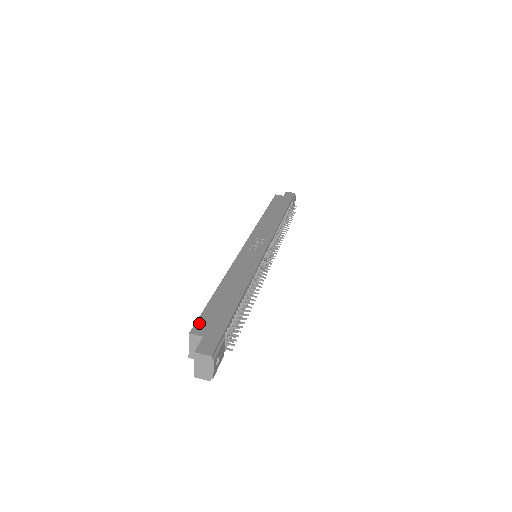
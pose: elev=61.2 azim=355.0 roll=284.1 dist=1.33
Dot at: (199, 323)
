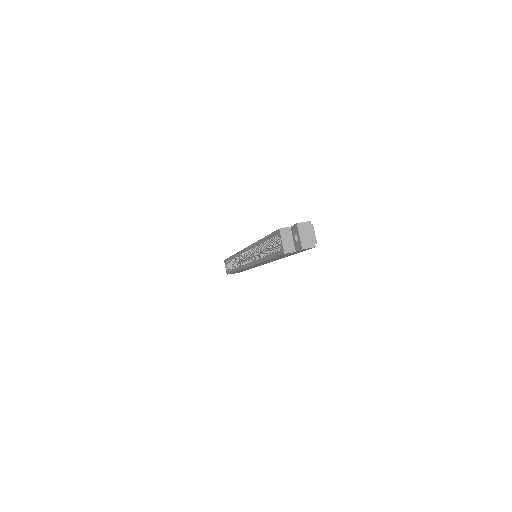
Dot at: occluded
